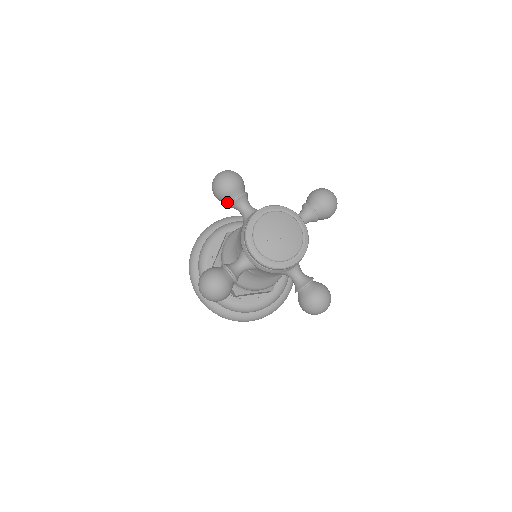
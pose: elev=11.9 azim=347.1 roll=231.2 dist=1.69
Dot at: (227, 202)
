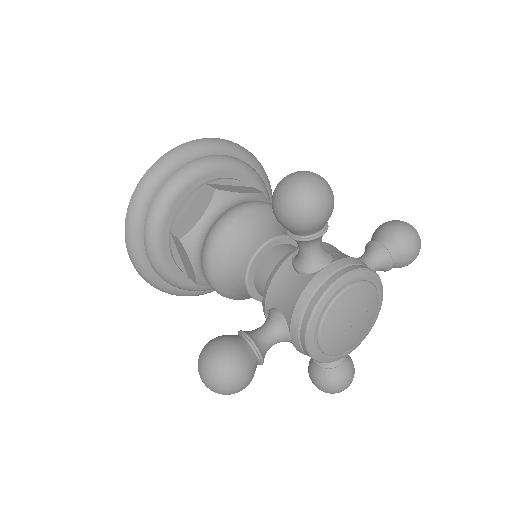
Dot at: (291, 231)
